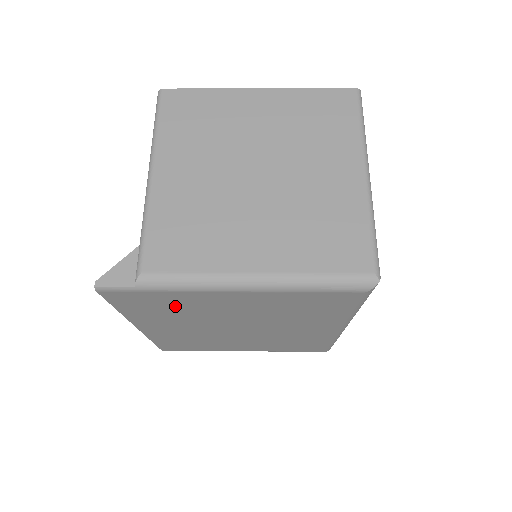
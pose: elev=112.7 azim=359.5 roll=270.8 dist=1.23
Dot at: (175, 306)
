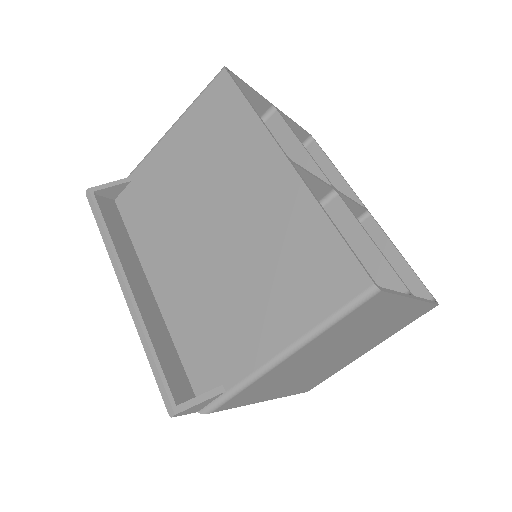
Dot at: occluded
